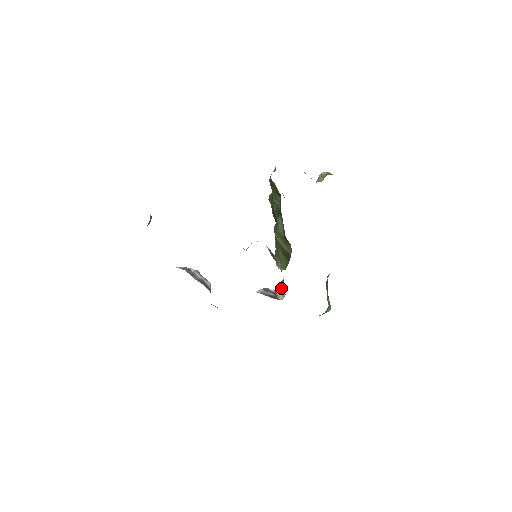
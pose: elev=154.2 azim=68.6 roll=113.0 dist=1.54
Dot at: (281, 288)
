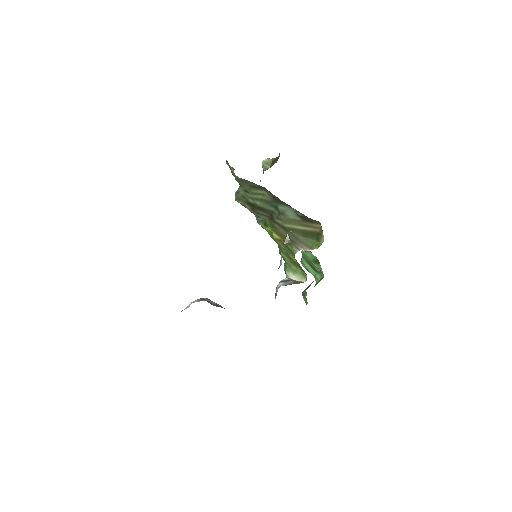
Dot at: (295, 273)
